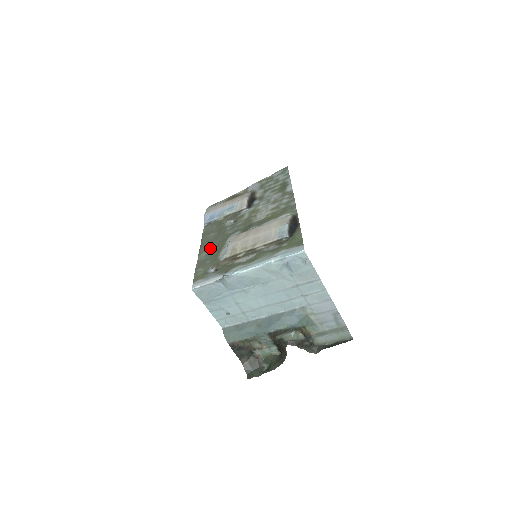
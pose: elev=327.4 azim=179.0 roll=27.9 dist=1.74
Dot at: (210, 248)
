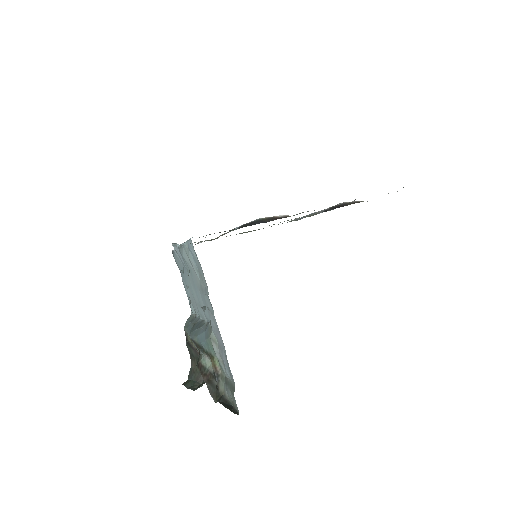
Dot at: (245, 232)
